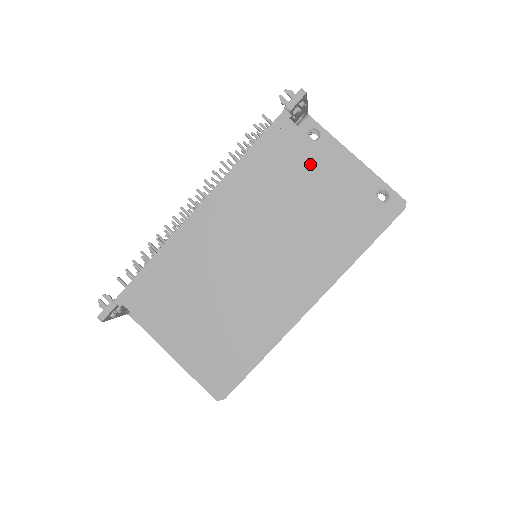
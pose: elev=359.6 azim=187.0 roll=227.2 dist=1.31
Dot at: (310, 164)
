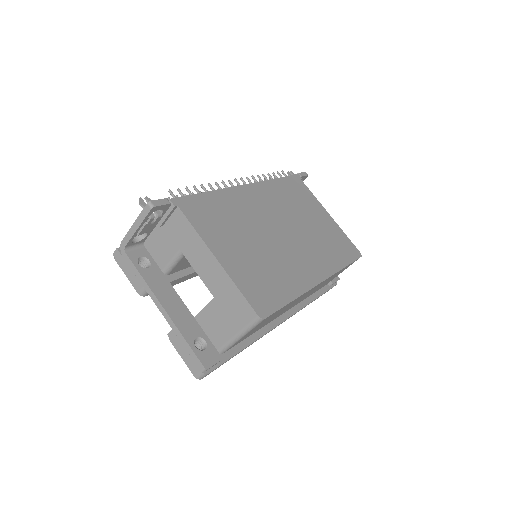
Dot at: (314, 205)
